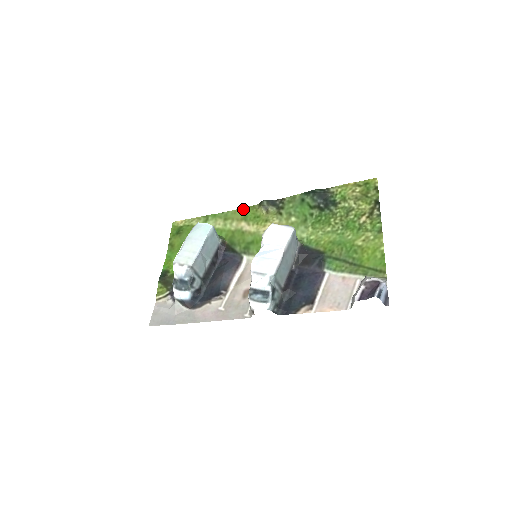
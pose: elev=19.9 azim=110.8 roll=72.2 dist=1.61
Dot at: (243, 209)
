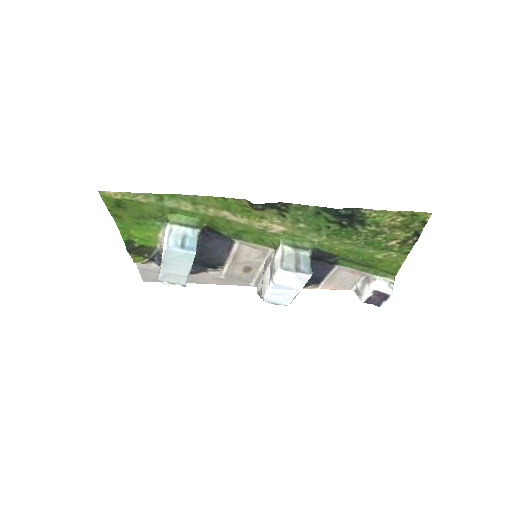
Dot at: (221, 199)
